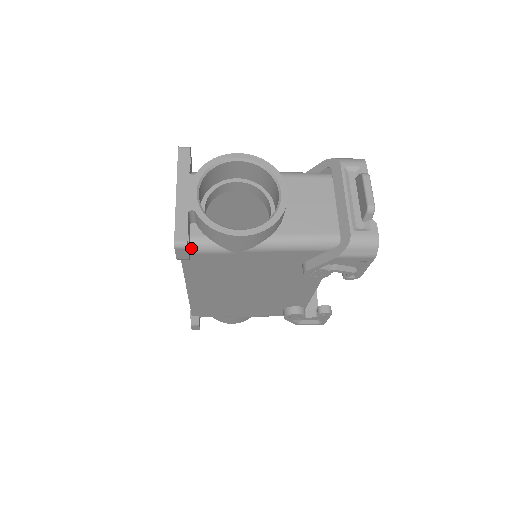
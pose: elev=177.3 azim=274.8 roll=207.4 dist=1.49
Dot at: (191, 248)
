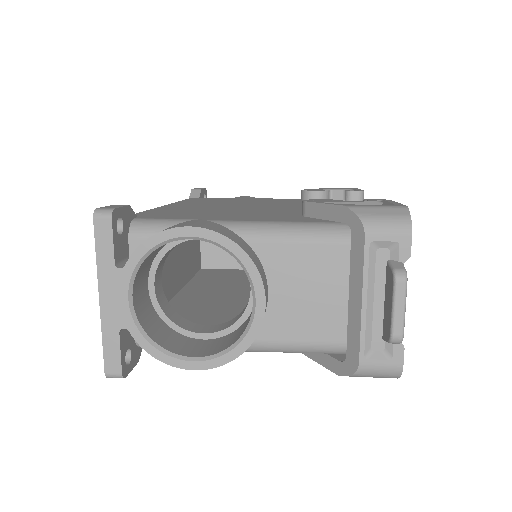
Dot at: (139, 346)
